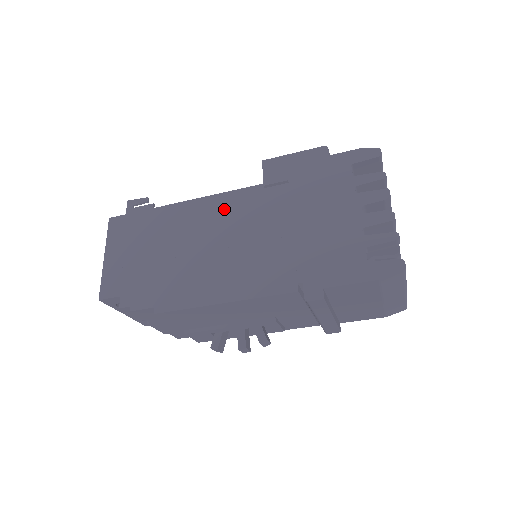
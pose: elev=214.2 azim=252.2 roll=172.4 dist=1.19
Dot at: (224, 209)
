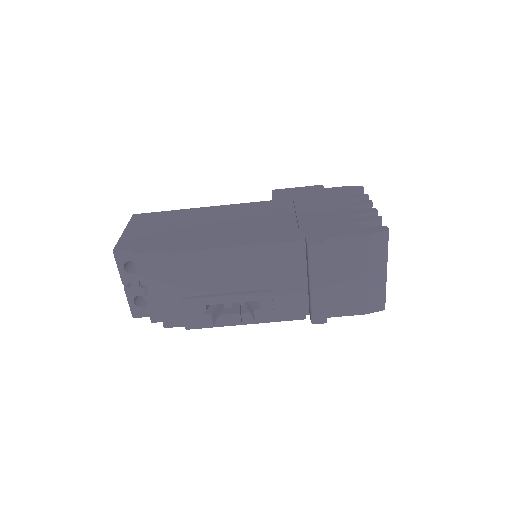
Dot at: (238, 210)
